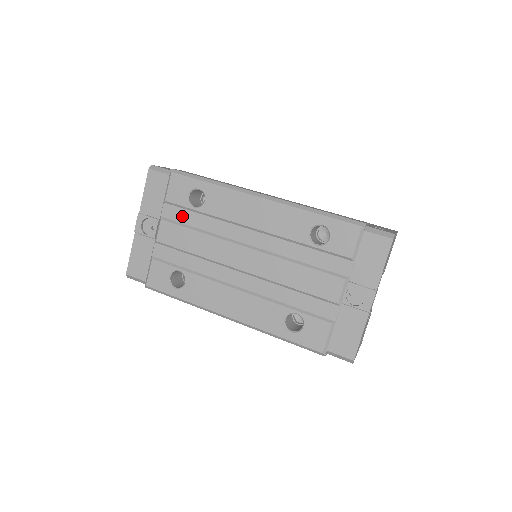
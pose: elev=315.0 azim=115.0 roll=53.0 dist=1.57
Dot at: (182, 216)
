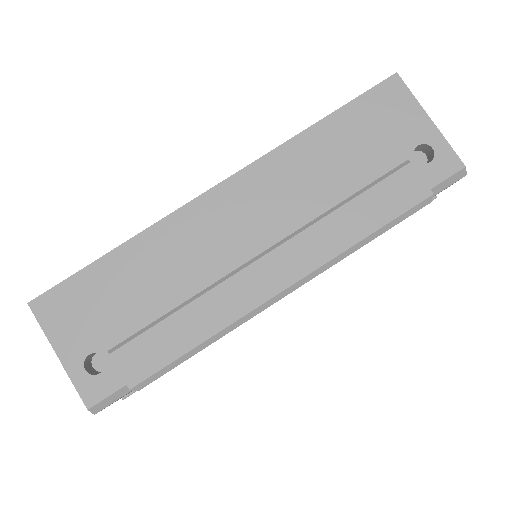
Dot at: occluded
